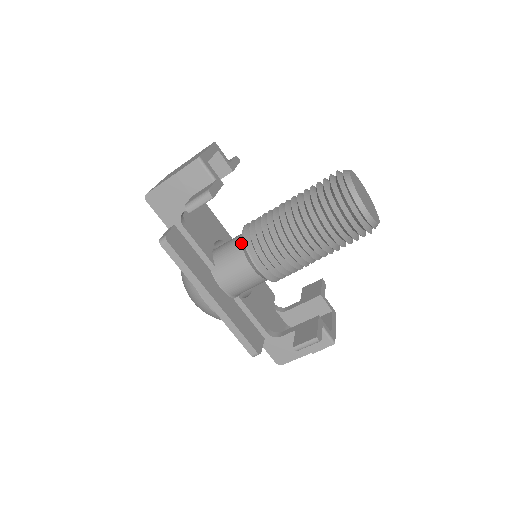
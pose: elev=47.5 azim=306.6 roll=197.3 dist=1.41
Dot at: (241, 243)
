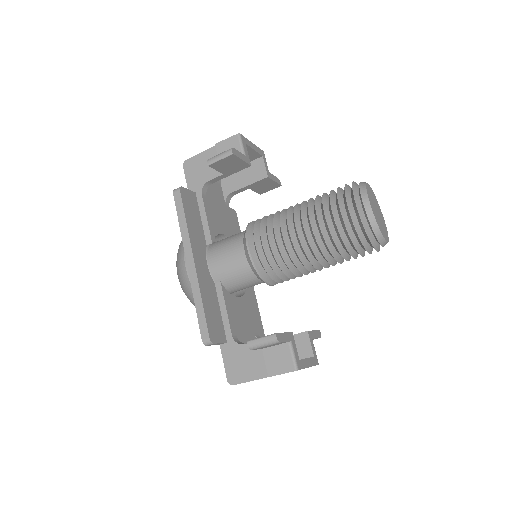
Dot at: occluded
